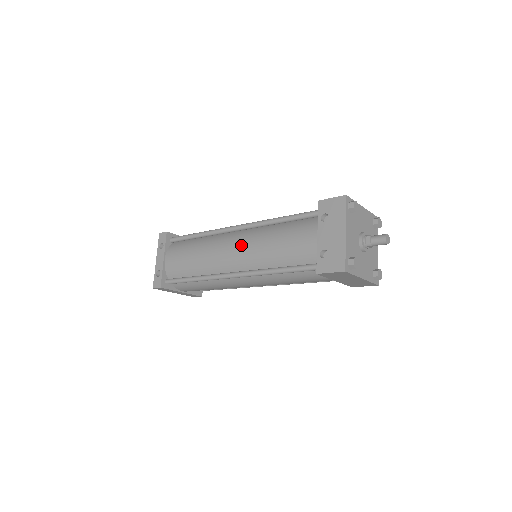
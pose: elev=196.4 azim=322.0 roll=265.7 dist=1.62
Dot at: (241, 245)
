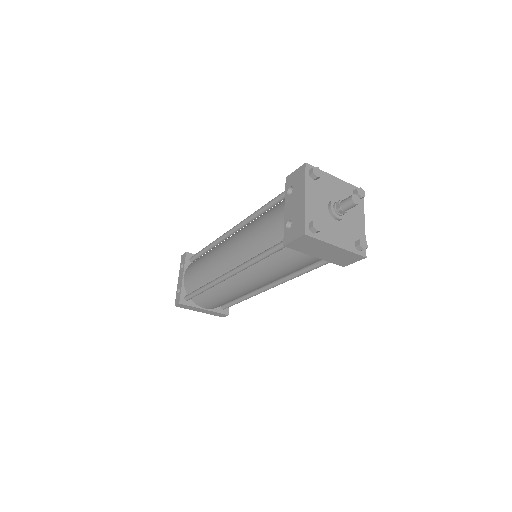
Dot at: (233, 243)
